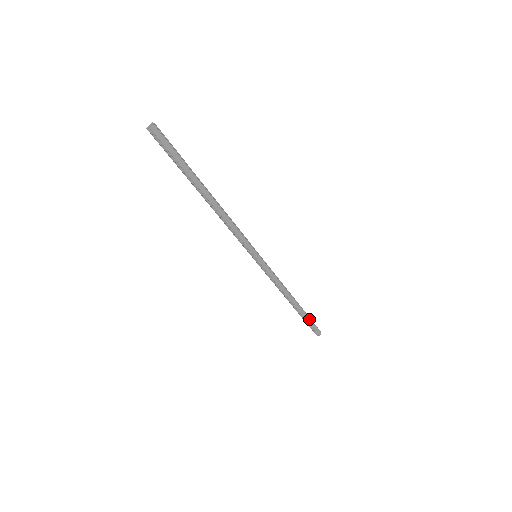
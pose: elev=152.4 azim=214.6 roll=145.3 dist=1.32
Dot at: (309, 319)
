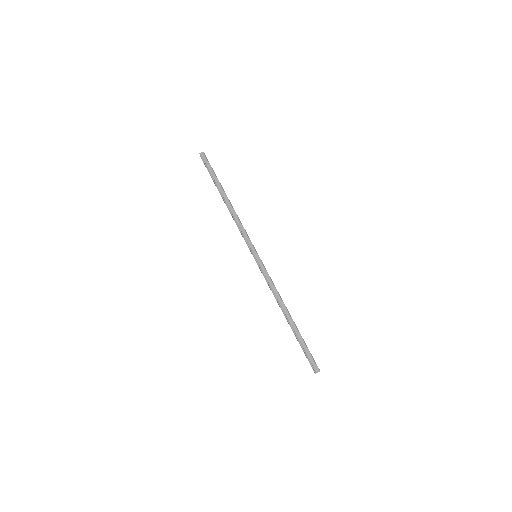
Dot at: (304, 344)
